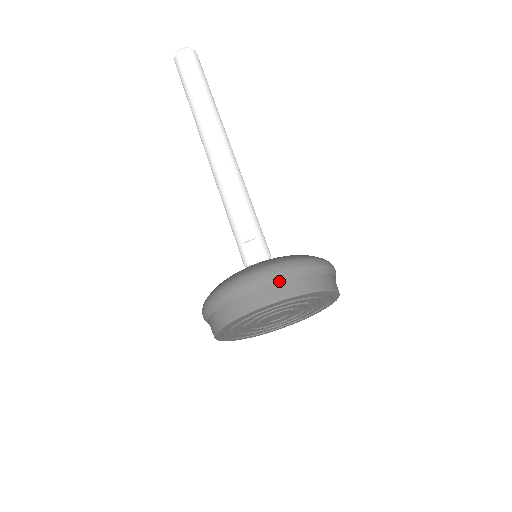
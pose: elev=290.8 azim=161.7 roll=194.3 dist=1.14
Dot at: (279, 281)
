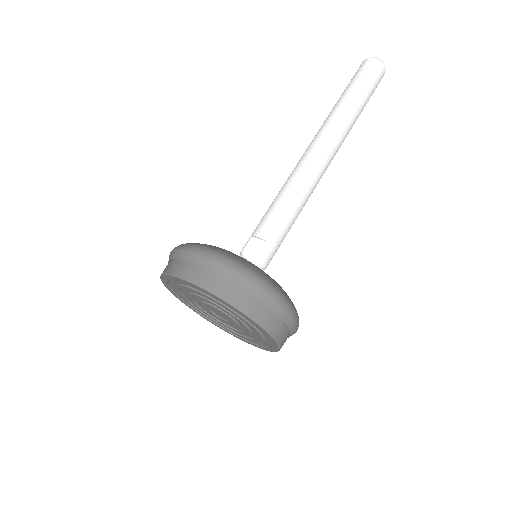
Dot at: (219, 274)
